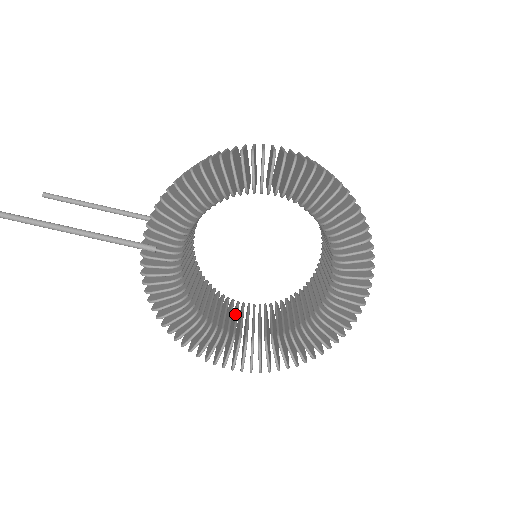
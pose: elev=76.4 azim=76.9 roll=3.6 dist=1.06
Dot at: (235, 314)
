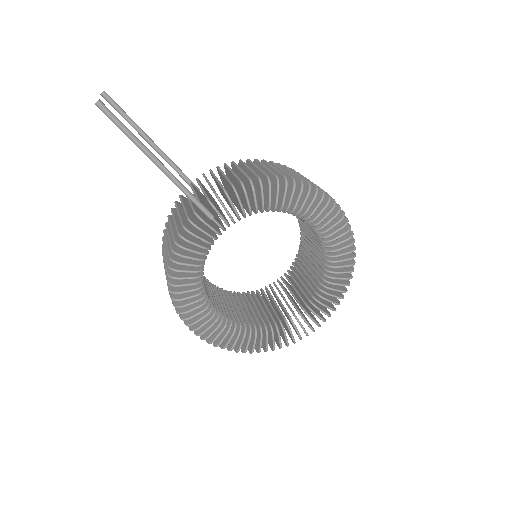
Dot at: occluded
